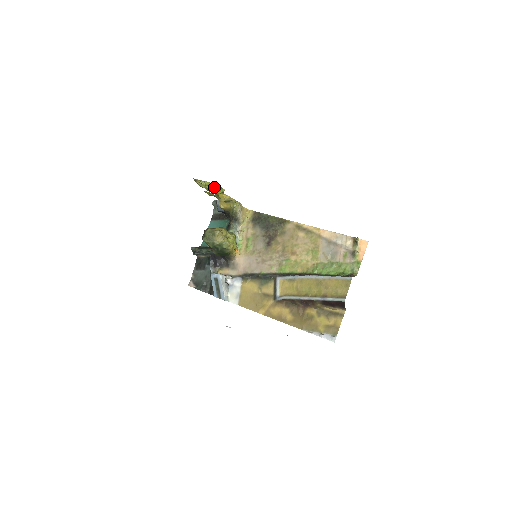
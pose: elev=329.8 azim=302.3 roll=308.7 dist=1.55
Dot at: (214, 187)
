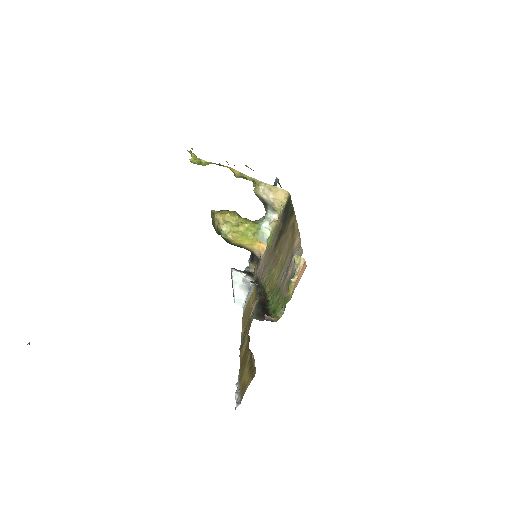
Dot at: occluded
